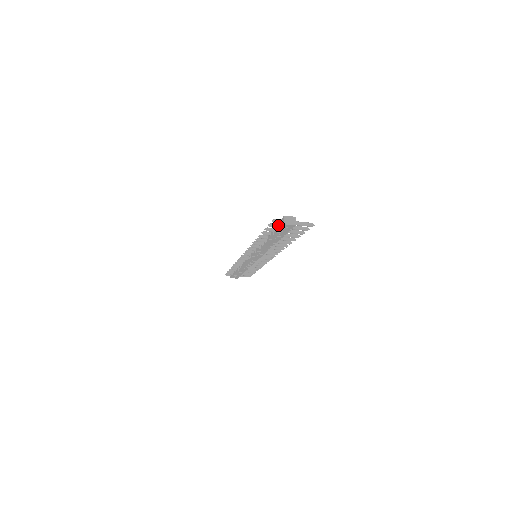
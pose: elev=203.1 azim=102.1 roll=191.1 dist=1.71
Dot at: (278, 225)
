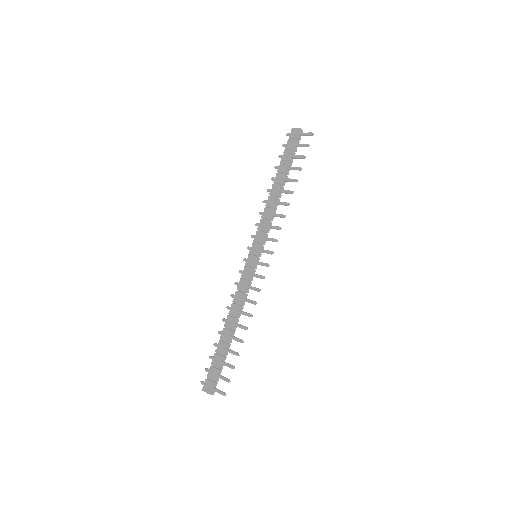
Dot at: (210, 373)
